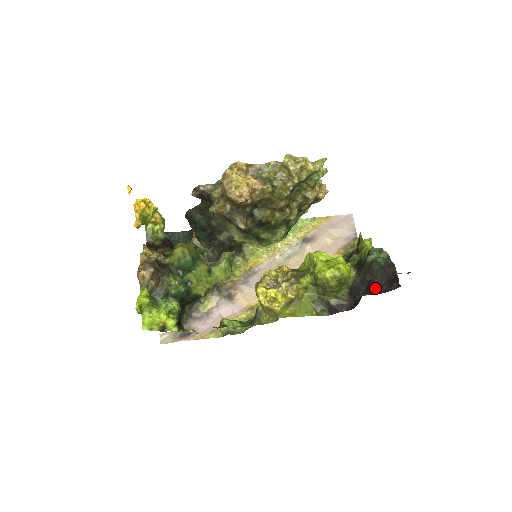
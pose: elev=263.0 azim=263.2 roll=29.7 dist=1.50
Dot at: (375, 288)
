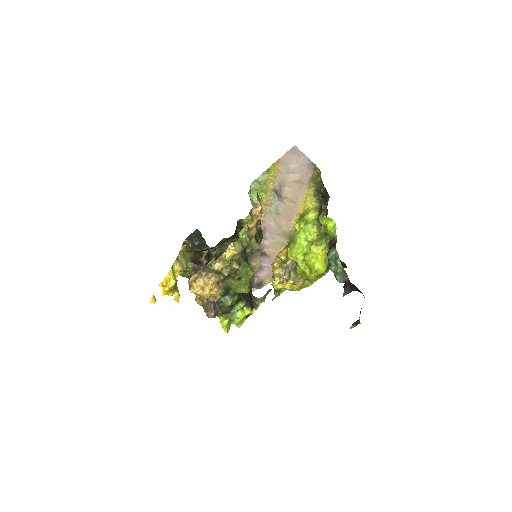
Dot at: (349, 284)
